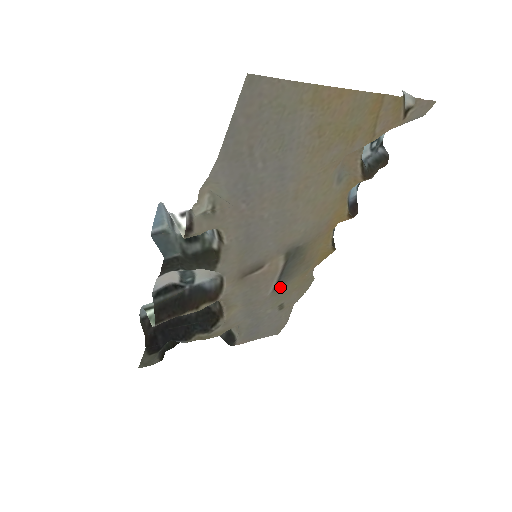
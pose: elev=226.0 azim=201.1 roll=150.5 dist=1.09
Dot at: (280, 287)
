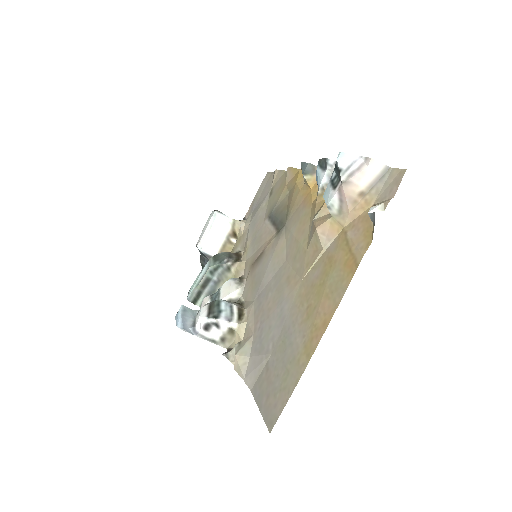
Dot at: (271, 210)
